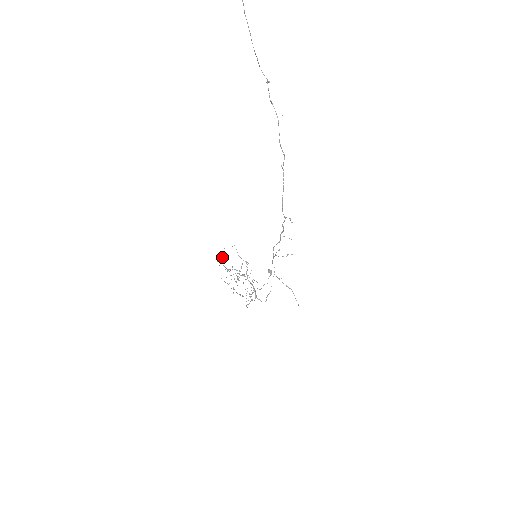
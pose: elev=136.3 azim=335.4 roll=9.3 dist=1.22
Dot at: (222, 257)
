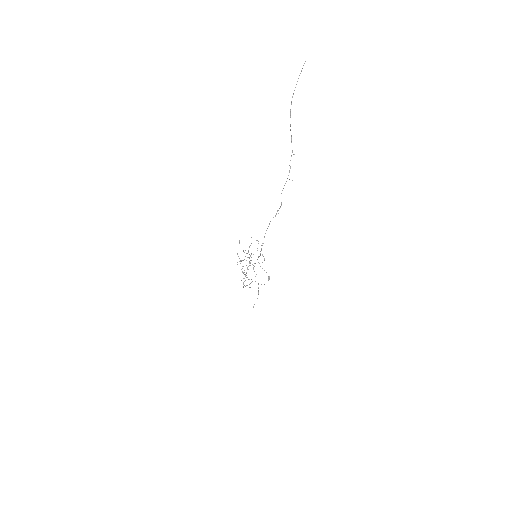
Dot at: occluded
